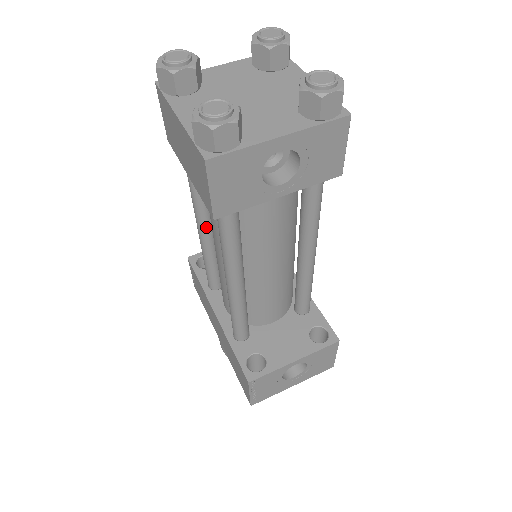
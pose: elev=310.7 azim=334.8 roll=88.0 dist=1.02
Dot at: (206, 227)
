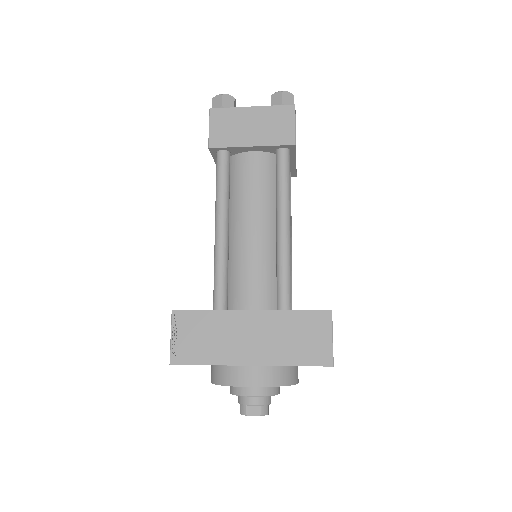
Dot at: (228, 223)
